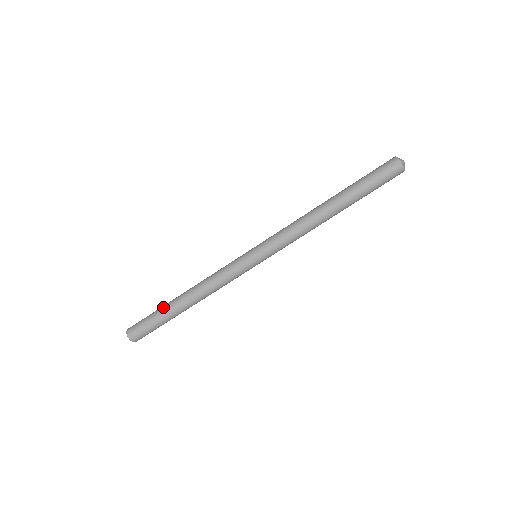
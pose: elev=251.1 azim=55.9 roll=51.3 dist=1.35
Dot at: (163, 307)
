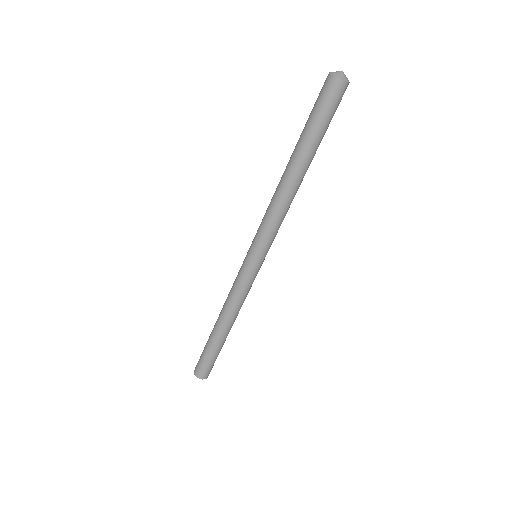
Dot at: (208, 342)
